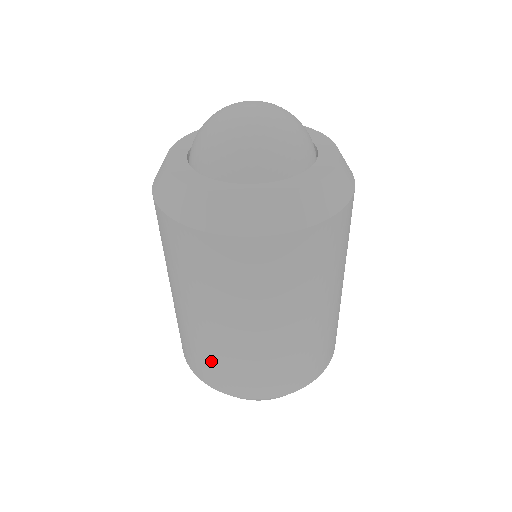
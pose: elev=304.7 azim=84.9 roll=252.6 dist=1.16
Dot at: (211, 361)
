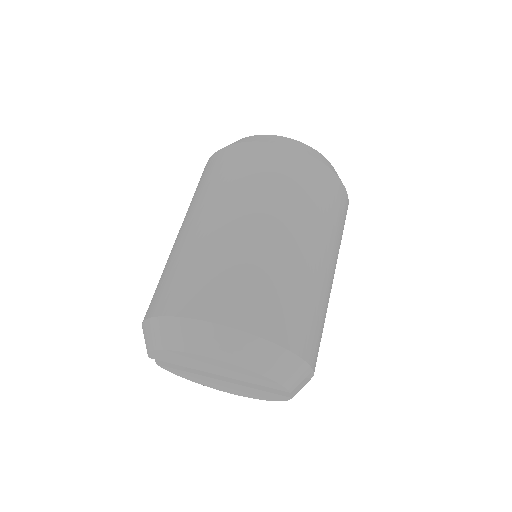
Dot at: (175, 272)
